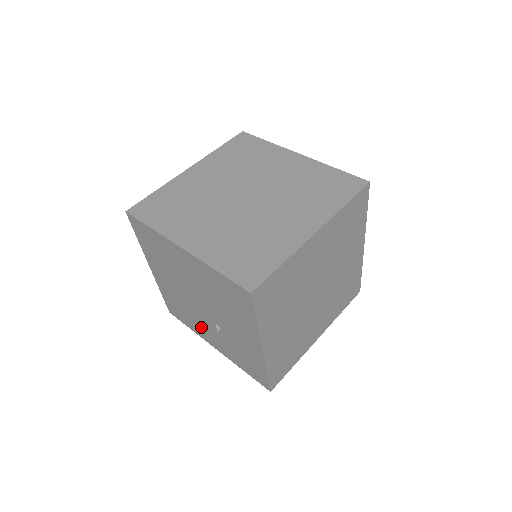
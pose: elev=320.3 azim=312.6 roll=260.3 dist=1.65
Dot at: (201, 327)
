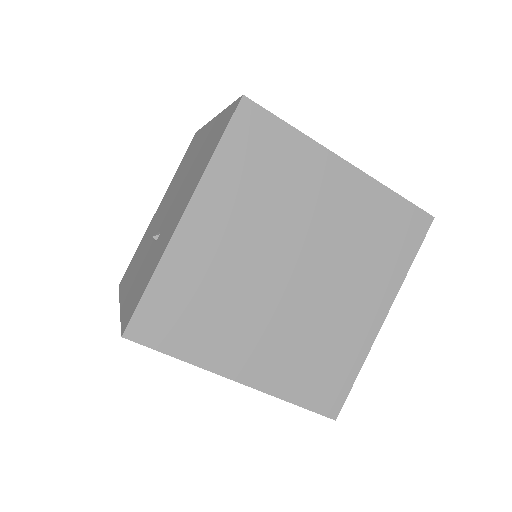
Dot at: occluded
